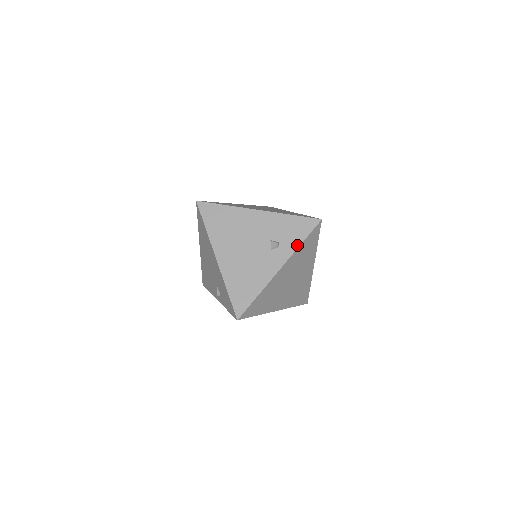
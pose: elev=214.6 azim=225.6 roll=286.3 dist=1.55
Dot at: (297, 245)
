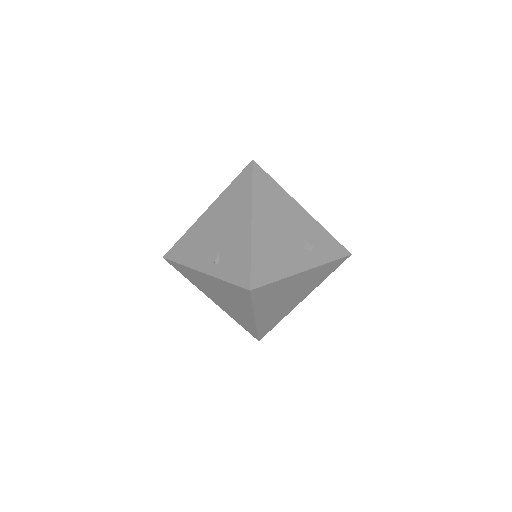
Dot at: (327, 260)
